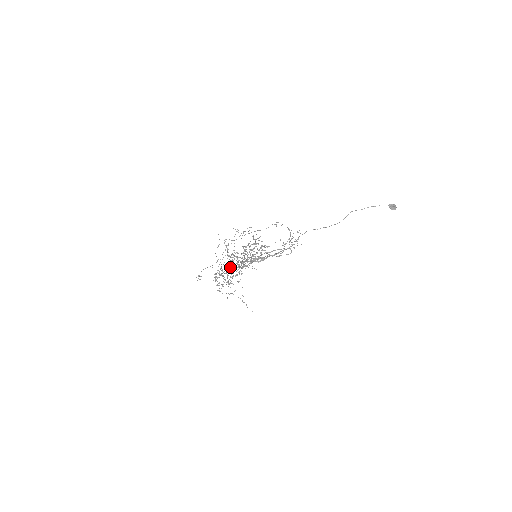
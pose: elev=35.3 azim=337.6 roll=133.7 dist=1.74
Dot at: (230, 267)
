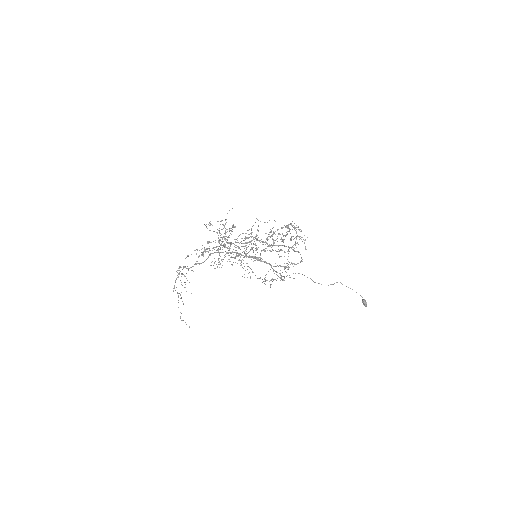
Dot at: (243, 240)
